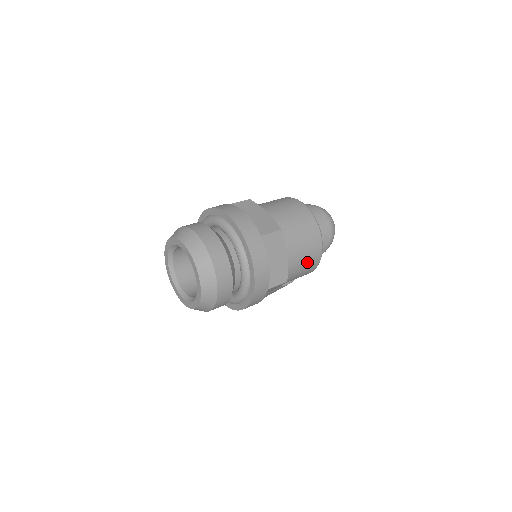
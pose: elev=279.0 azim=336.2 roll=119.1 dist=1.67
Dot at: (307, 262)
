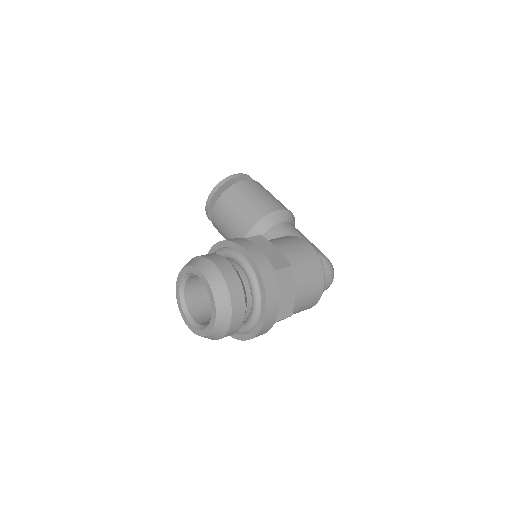
Dot at: occluded
